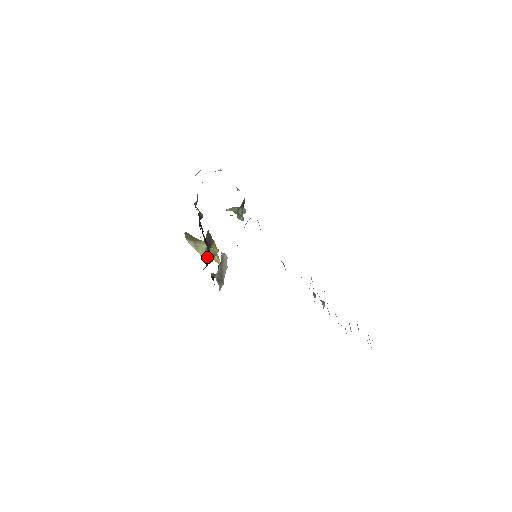
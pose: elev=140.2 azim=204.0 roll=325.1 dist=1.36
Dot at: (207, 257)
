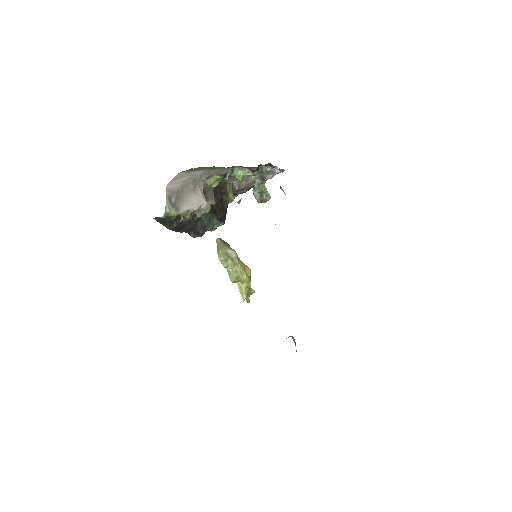
Dot at: (202, 220)
